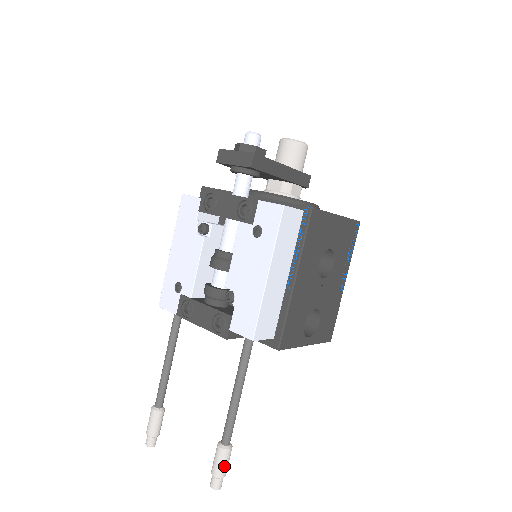
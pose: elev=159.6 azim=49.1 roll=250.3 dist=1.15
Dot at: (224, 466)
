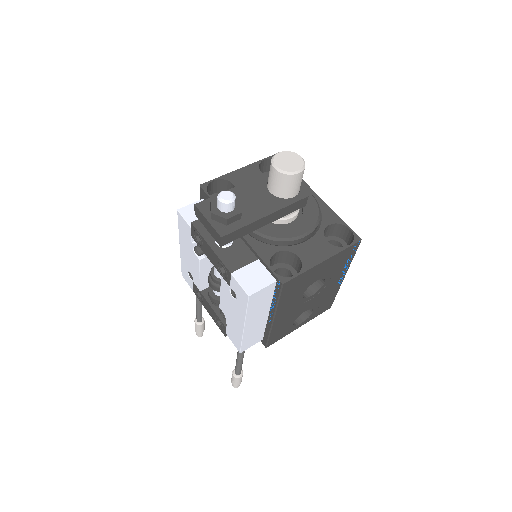
Dot at: (238, 382)
